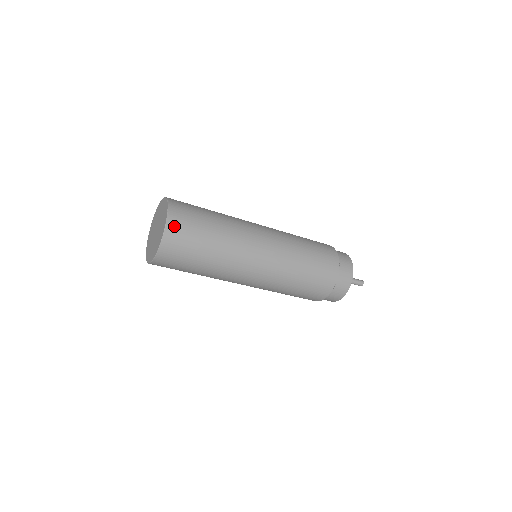
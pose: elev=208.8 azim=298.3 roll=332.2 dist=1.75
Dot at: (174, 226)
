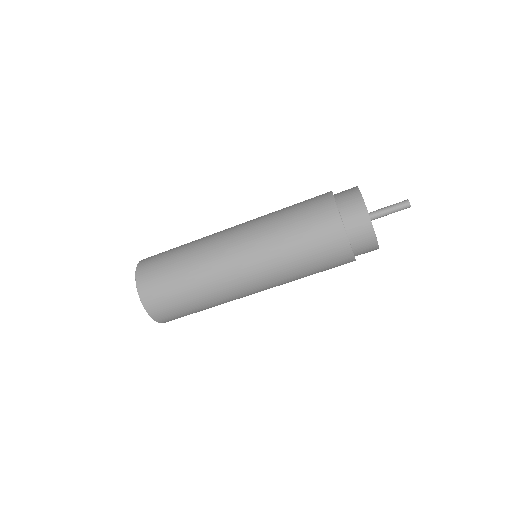
Dot at: (144, 262)
